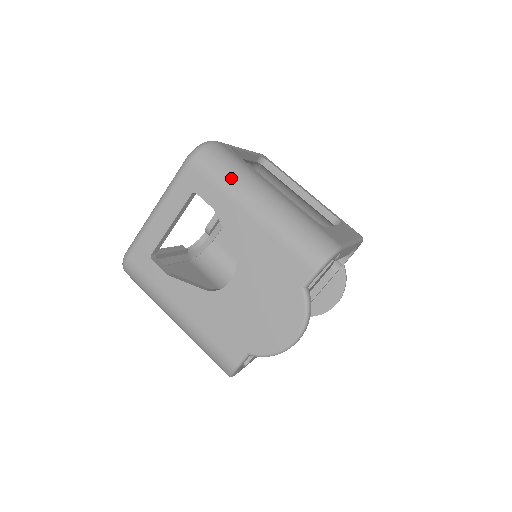
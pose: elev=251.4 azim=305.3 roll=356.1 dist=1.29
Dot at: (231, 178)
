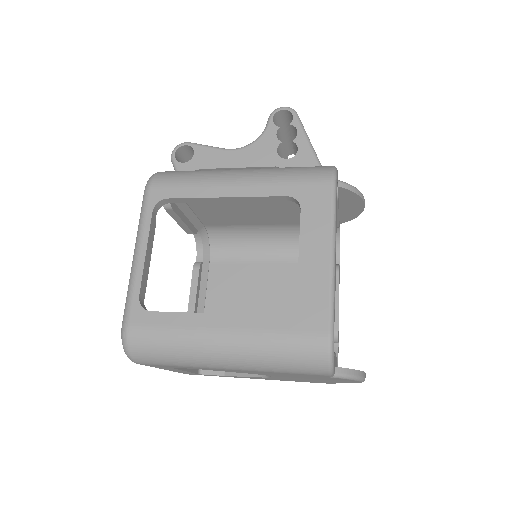
Dot at: (180, 360)
